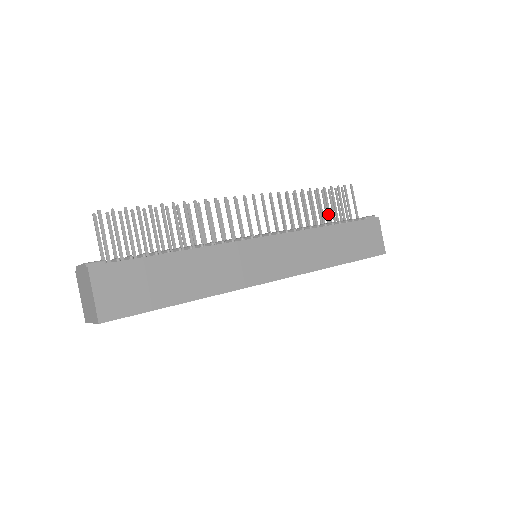
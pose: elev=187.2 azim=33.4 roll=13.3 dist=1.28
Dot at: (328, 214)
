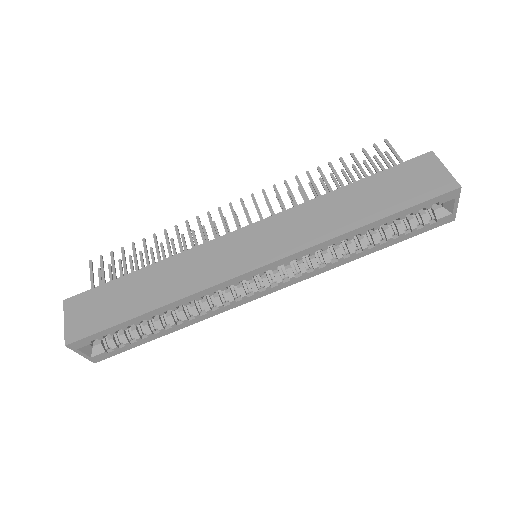
Dot at: (352, 181)
